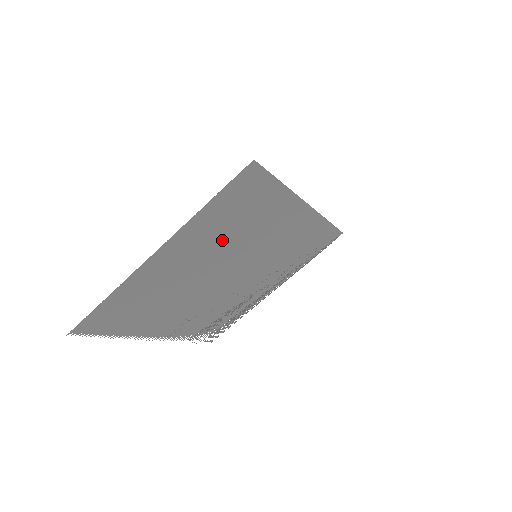
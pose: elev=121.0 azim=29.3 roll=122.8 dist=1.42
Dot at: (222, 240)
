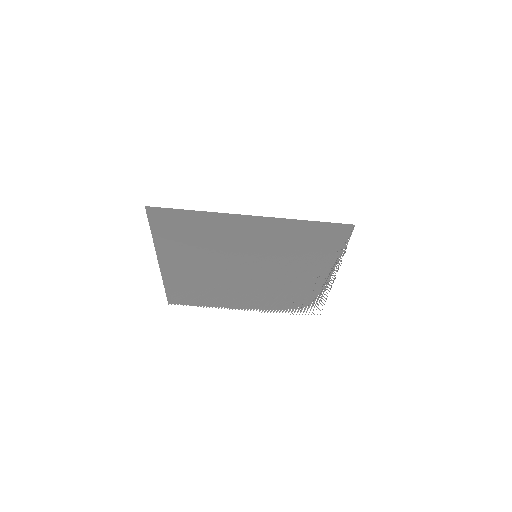
Dot at: (201, 251)
